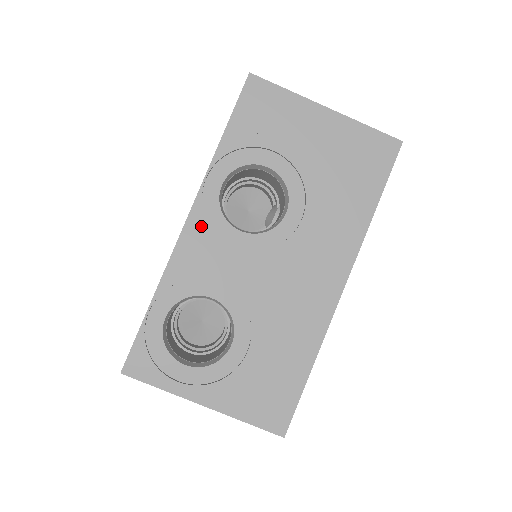
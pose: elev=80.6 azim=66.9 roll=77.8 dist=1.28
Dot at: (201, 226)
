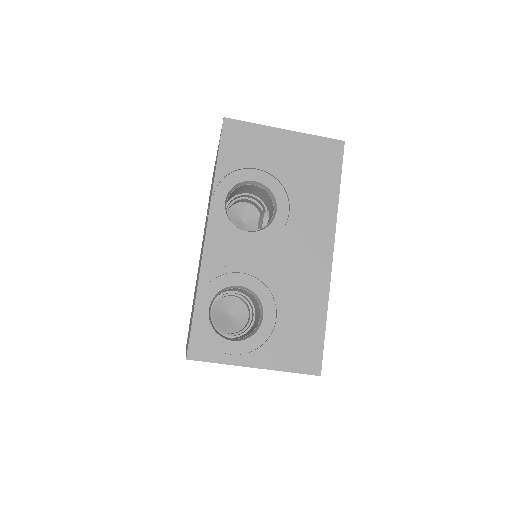
Dot at: (218, 235)
